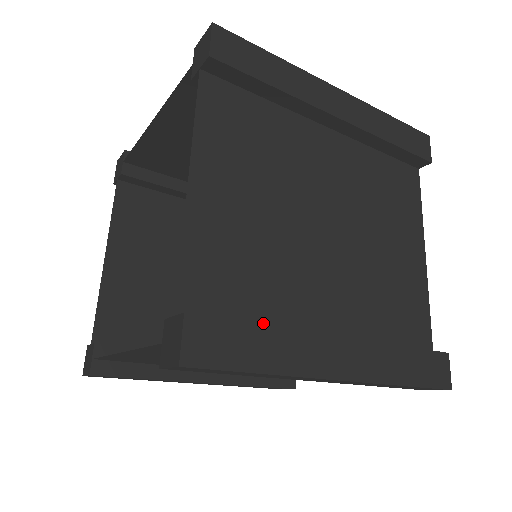
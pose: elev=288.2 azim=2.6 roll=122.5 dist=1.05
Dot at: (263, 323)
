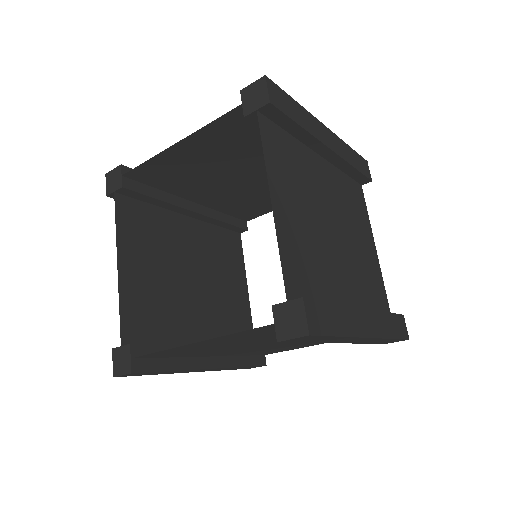
Dot at: occluded
